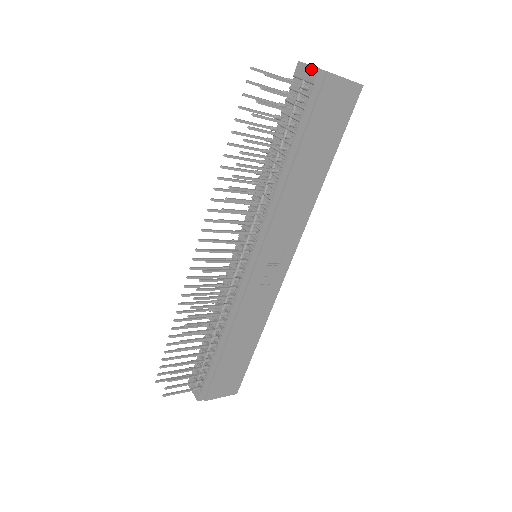
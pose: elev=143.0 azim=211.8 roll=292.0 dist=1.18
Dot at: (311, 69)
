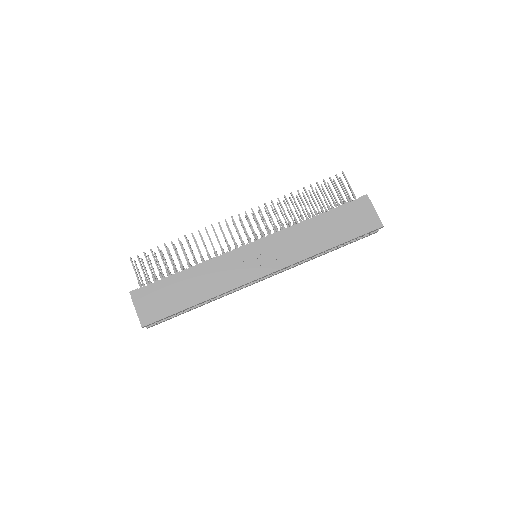
Dot at: occluded
